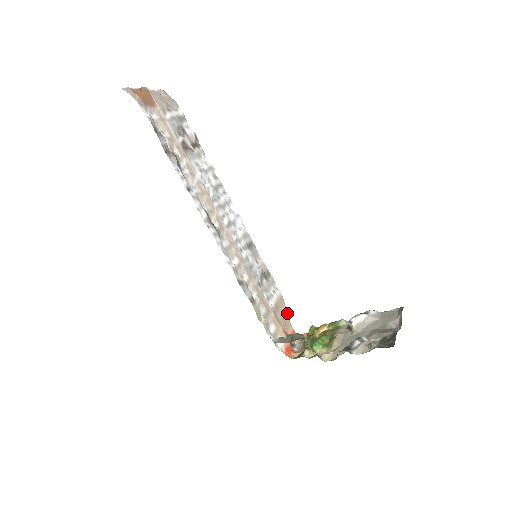
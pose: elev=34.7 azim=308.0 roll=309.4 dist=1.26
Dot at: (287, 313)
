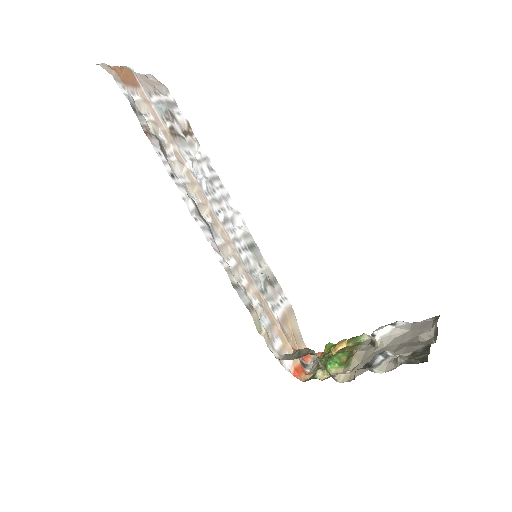
Dot at: (298, 328)
